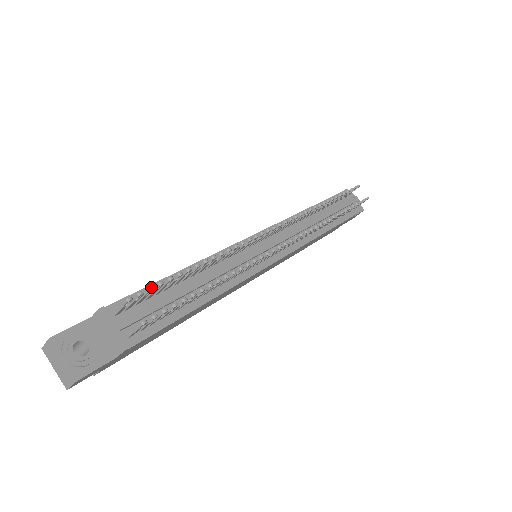
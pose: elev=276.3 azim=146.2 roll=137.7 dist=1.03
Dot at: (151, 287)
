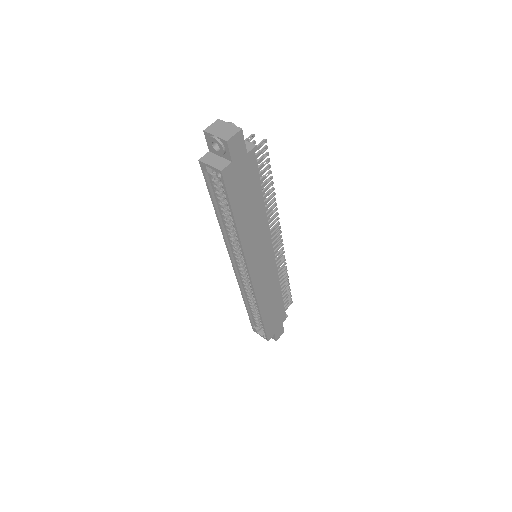
Dot at: occluded
